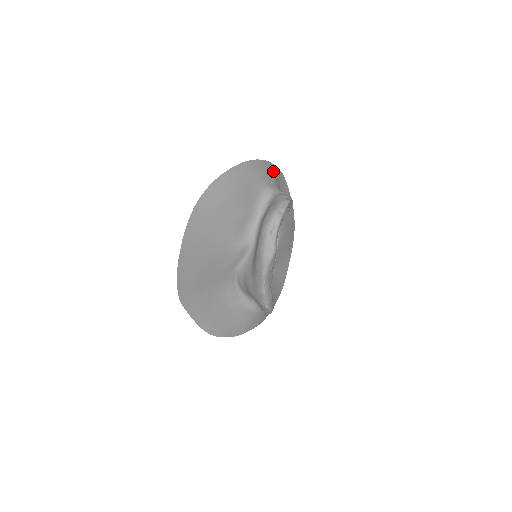
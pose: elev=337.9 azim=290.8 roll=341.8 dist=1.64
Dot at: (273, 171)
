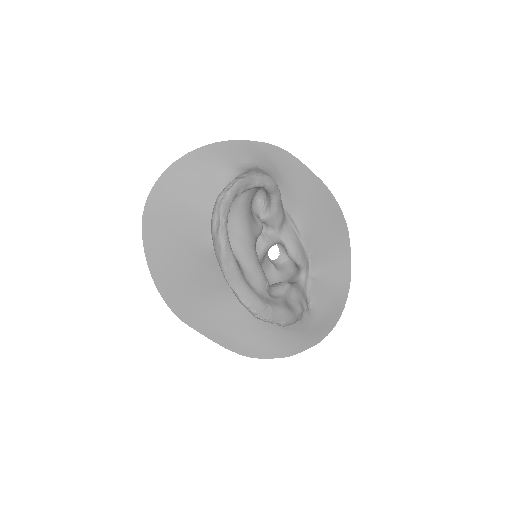
Dot at: (251, 149)
